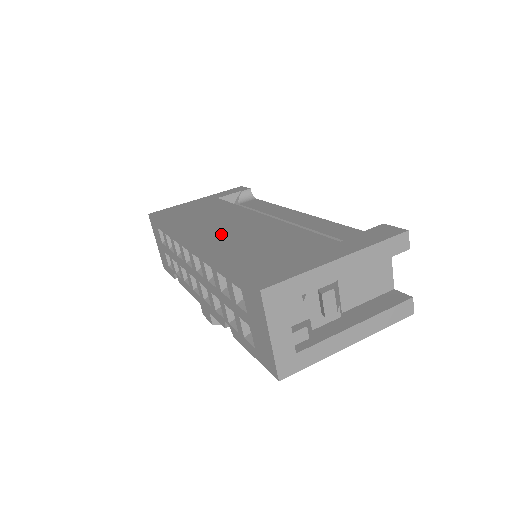
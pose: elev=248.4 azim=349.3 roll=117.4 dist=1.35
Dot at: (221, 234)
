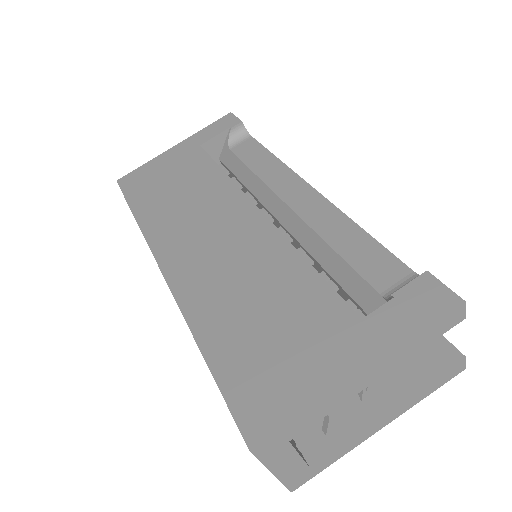
Dot at: (202, 261)
